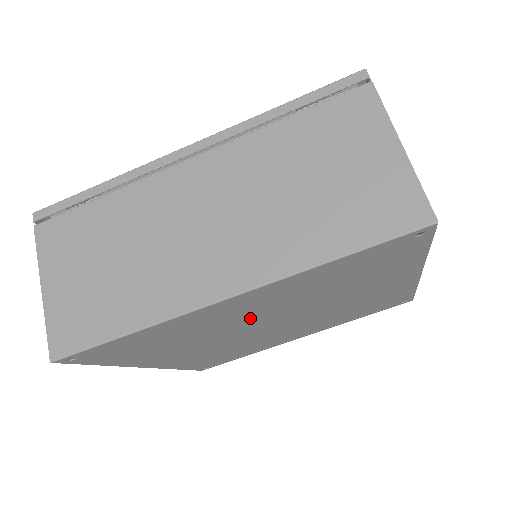
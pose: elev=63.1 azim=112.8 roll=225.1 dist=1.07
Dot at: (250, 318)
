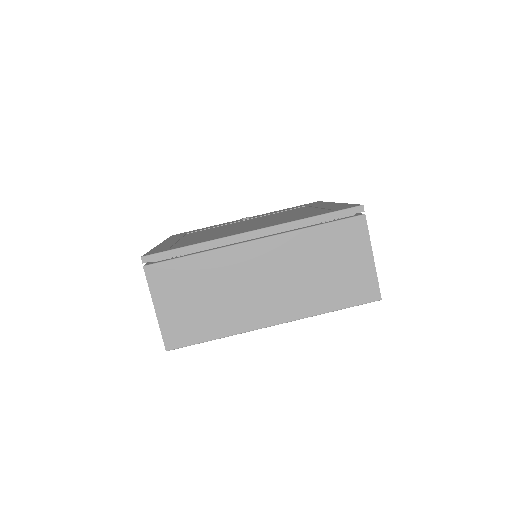
Dot at: occluded
